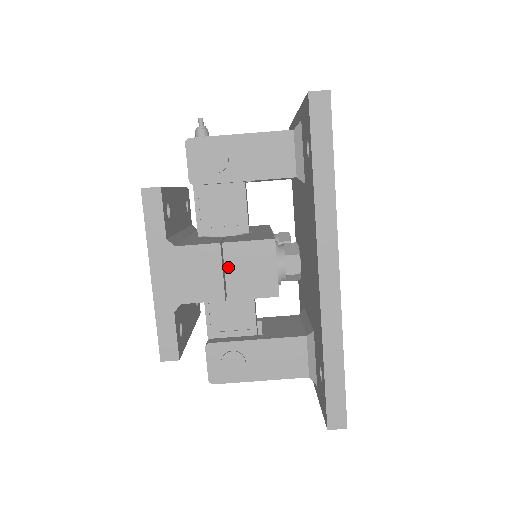
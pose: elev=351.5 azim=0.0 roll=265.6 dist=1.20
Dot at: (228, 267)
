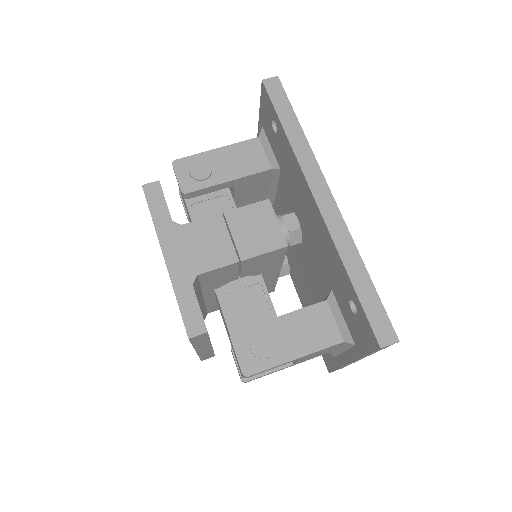
Dot at: (234, 231)
